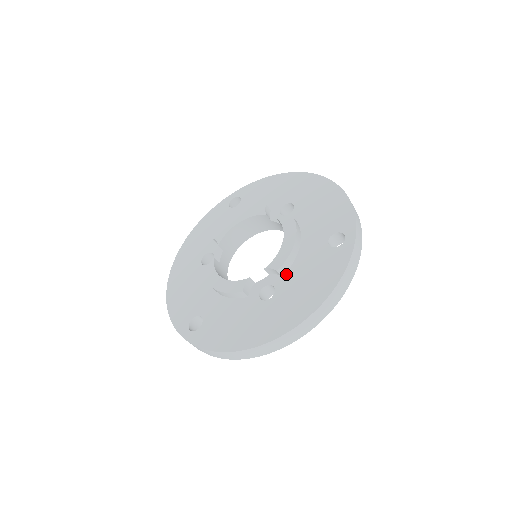
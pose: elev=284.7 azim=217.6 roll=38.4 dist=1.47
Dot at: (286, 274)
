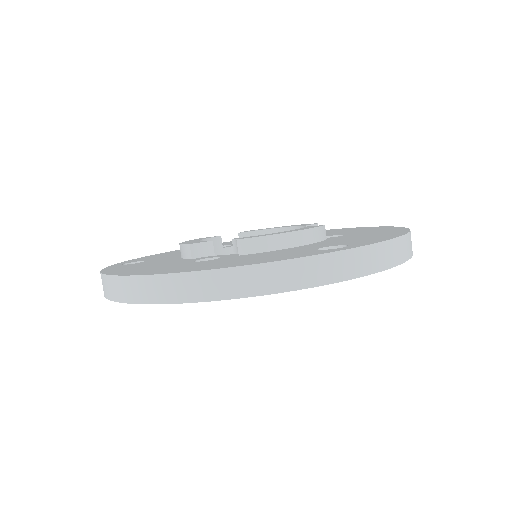
Dot at: (245, 254)
